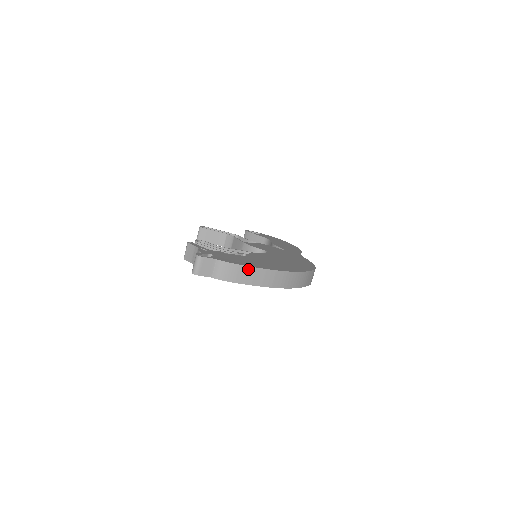
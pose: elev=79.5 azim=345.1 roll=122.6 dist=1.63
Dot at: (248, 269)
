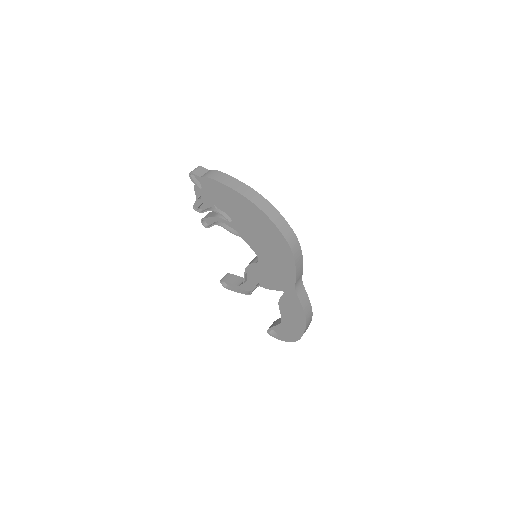
Dot at: (228, 177)
